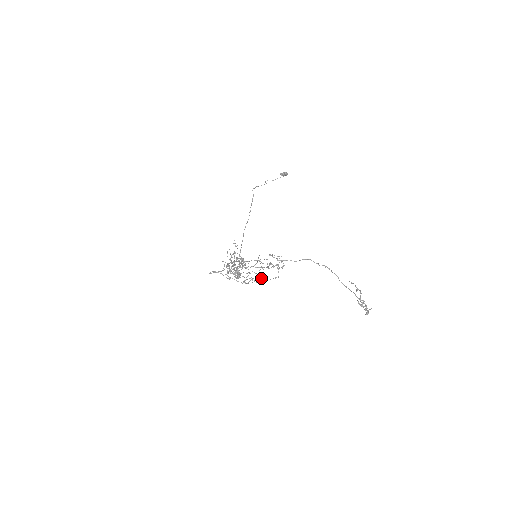
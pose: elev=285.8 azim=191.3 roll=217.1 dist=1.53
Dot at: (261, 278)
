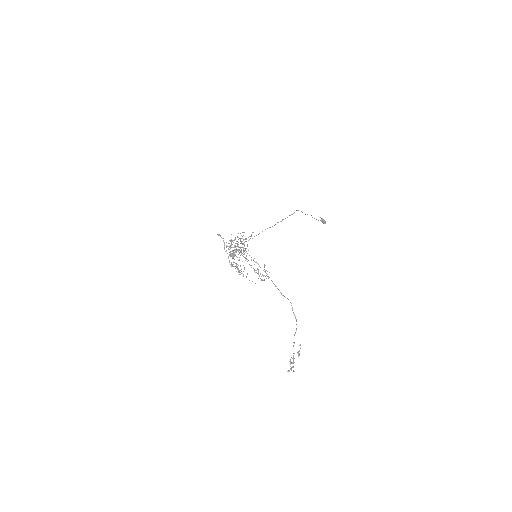
Dot at: occluded
